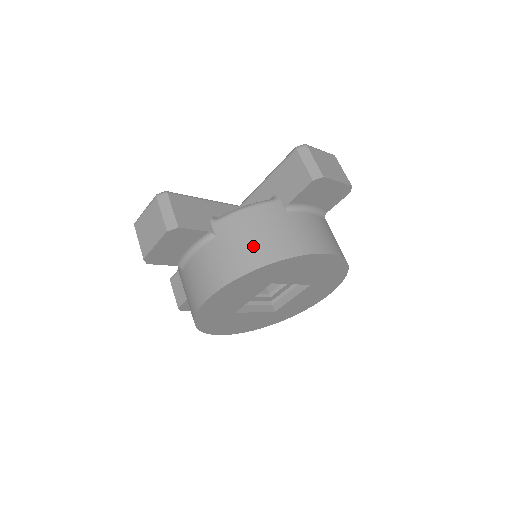
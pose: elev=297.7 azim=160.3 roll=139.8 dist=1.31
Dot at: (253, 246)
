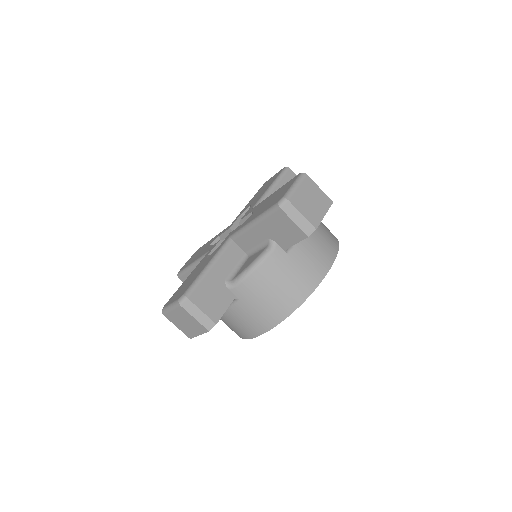
Dot at: (276, 300)
